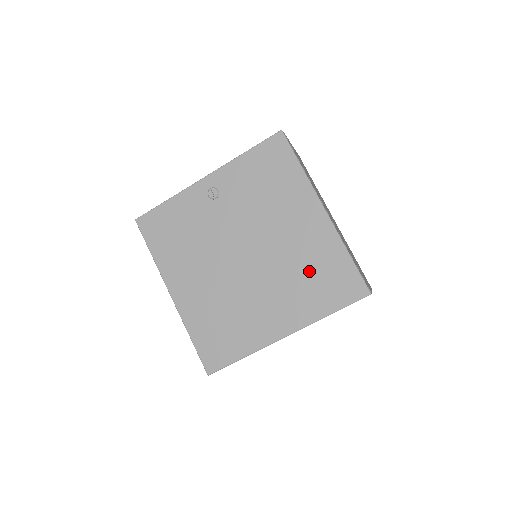
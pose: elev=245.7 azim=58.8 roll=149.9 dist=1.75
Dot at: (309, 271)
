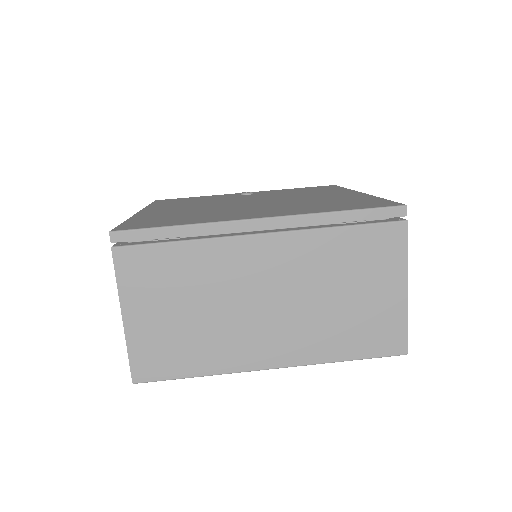
Dot at: (325, 202)
